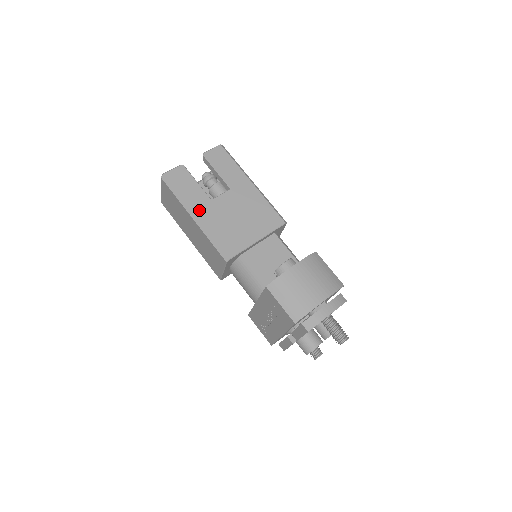
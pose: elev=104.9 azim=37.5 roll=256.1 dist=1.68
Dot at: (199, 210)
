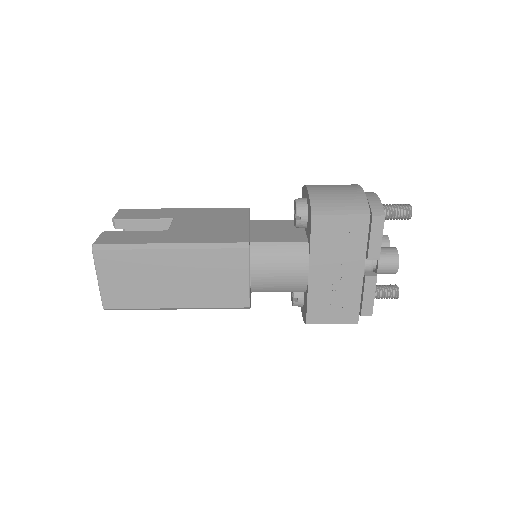
Dot at: (168, 239)
